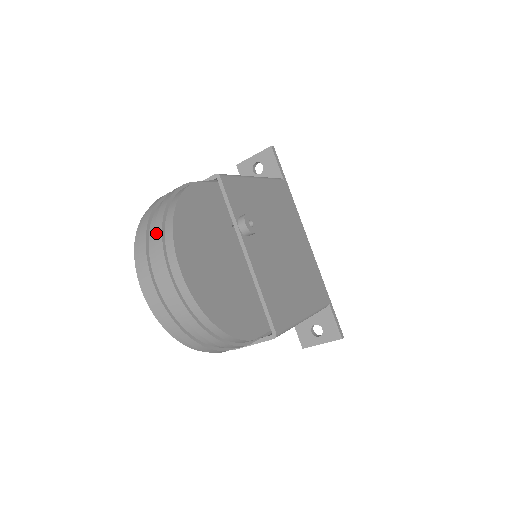
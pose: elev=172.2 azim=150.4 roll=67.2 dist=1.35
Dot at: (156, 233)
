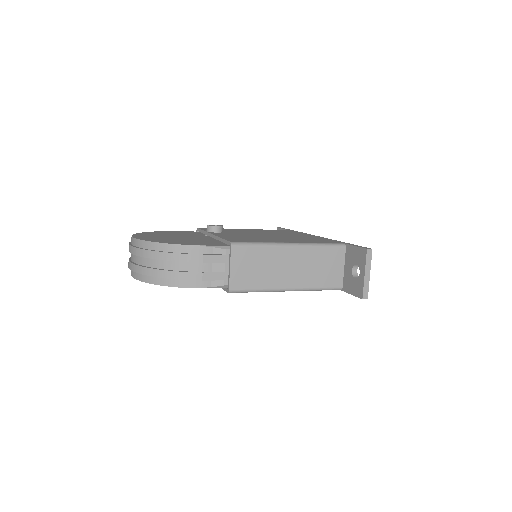
Dot at: occluded
